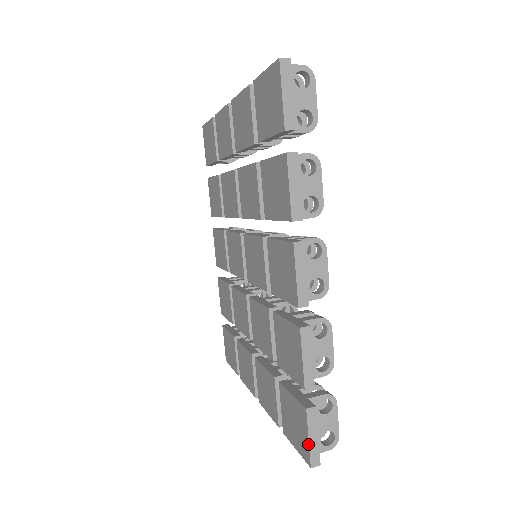
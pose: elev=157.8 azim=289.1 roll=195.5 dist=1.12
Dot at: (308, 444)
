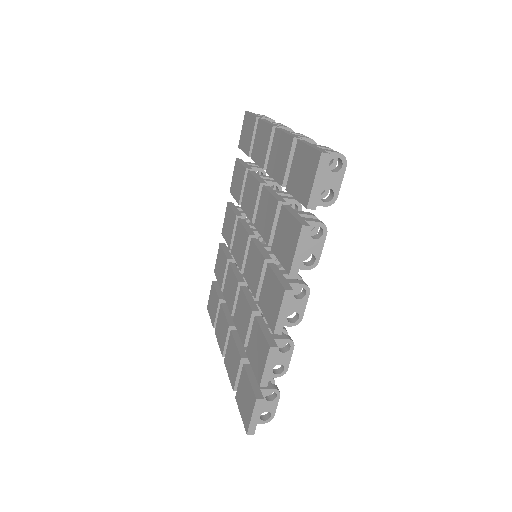
Dot at: (250, 420)
